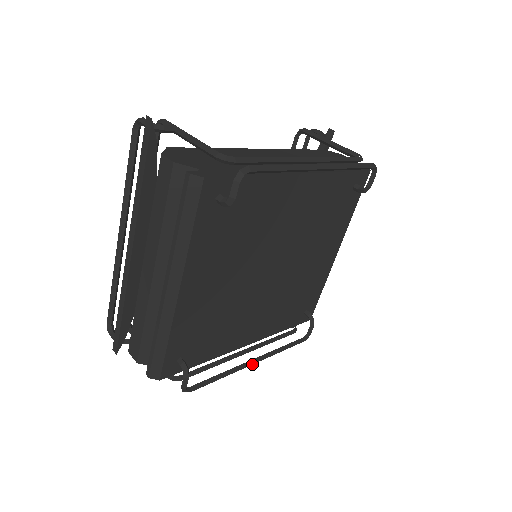
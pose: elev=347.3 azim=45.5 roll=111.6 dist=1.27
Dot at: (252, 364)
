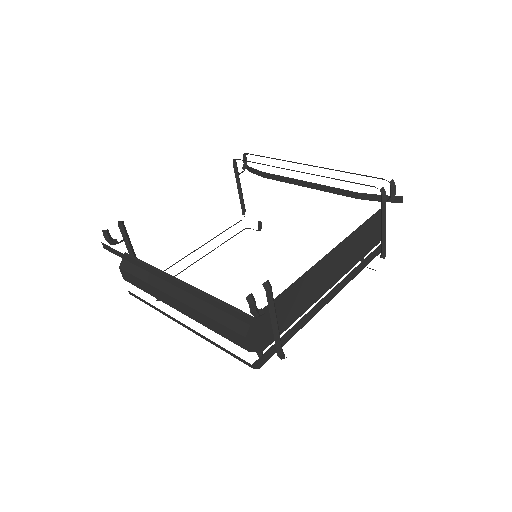
Dot at: occluded
